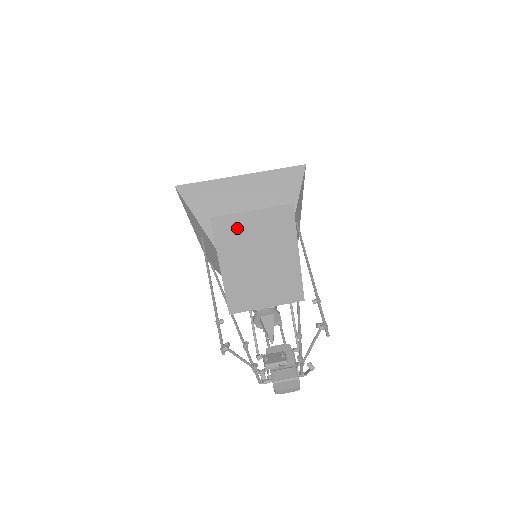
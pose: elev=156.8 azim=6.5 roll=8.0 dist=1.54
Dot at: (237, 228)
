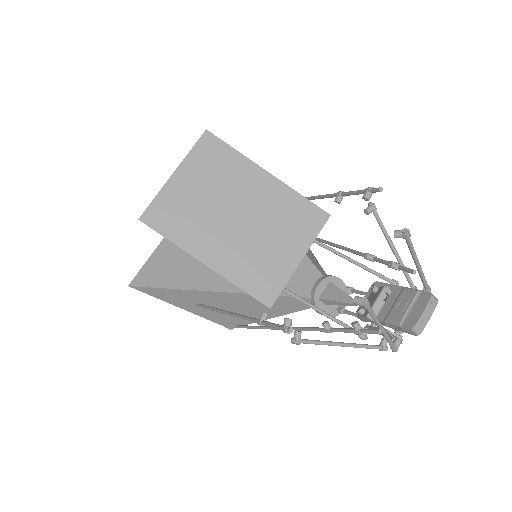
Dot at: (177, 204)
